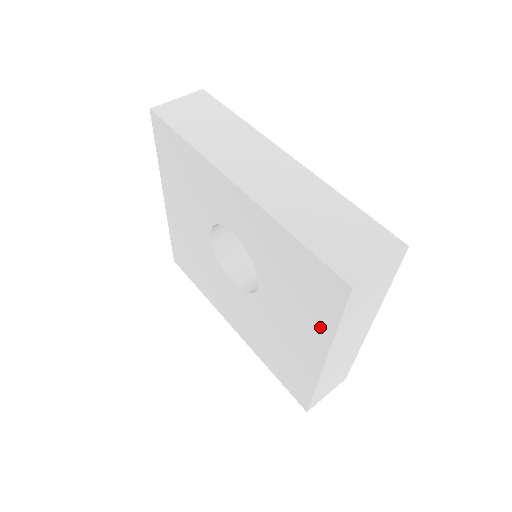
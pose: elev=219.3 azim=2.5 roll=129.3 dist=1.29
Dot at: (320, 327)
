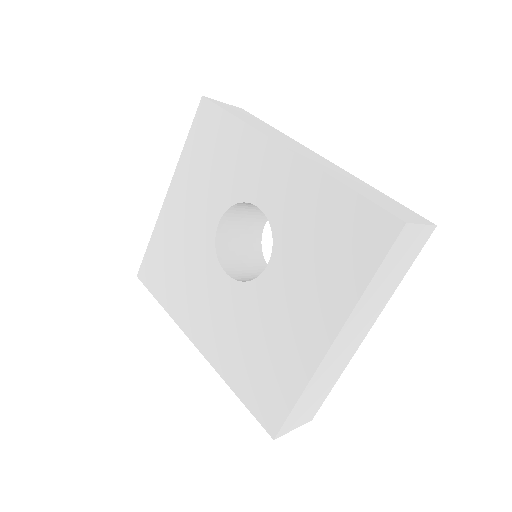
Dot at: (344, 290)
